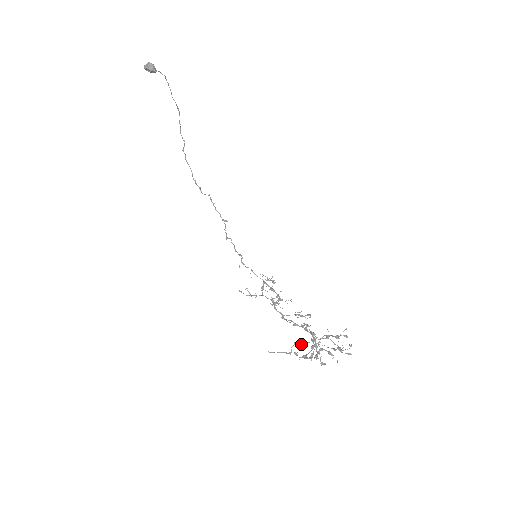
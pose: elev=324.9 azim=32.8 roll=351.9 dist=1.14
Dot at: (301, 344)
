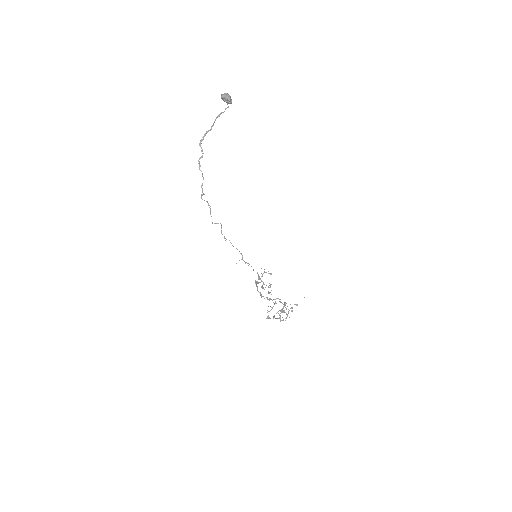
Dot at: (284, 311)
